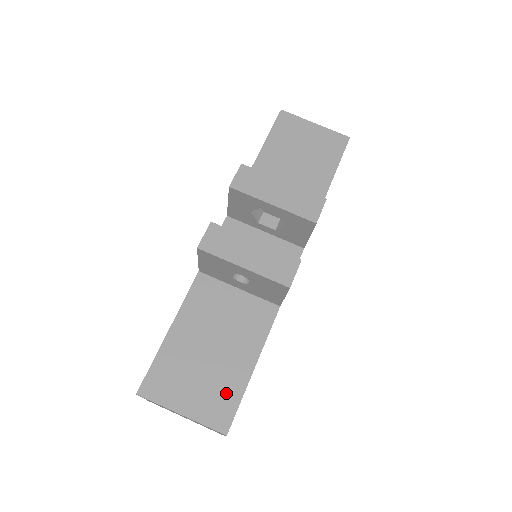
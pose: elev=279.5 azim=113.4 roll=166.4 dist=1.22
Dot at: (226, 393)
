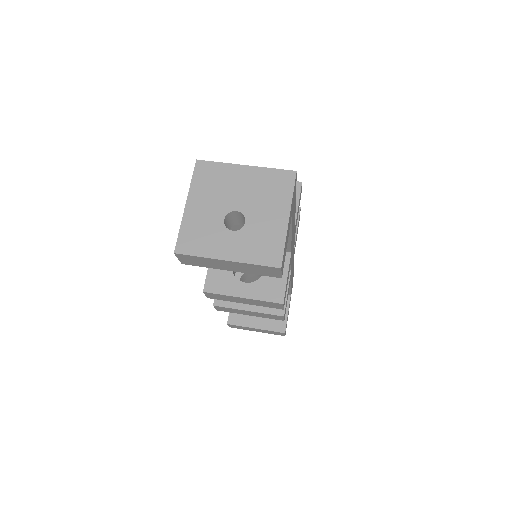
Dot at: occluded
